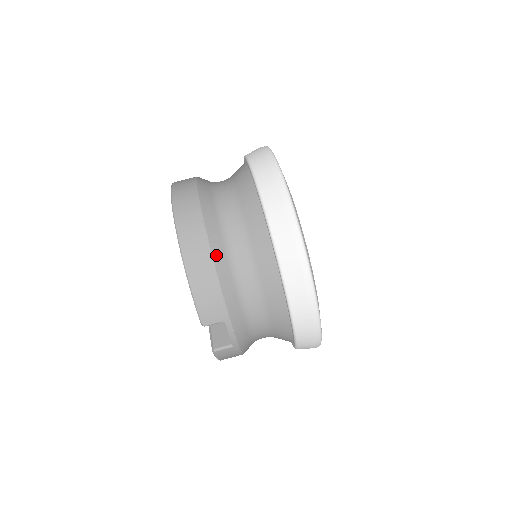
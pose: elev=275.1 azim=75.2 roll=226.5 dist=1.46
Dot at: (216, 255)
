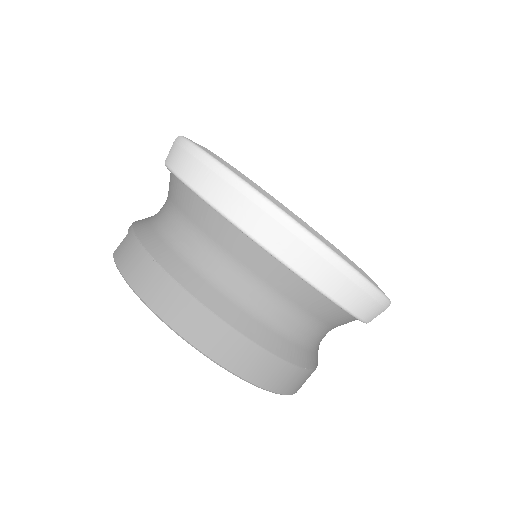
Dot at: (307, 364)
